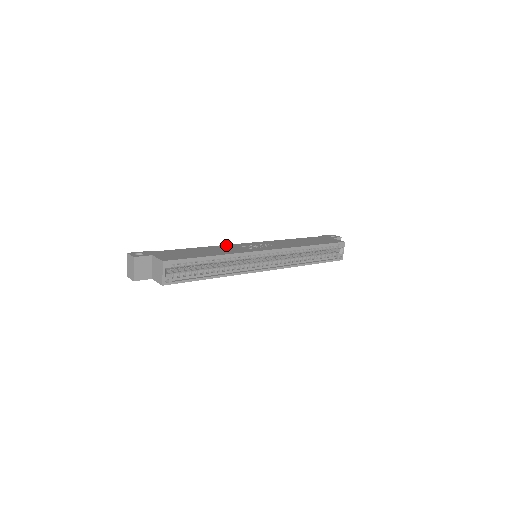
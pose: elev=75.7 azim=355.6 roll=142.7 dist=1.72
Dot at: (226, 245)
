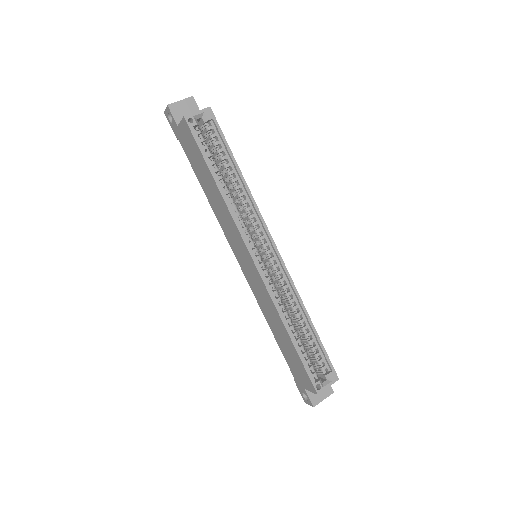
Dot at: occluded
